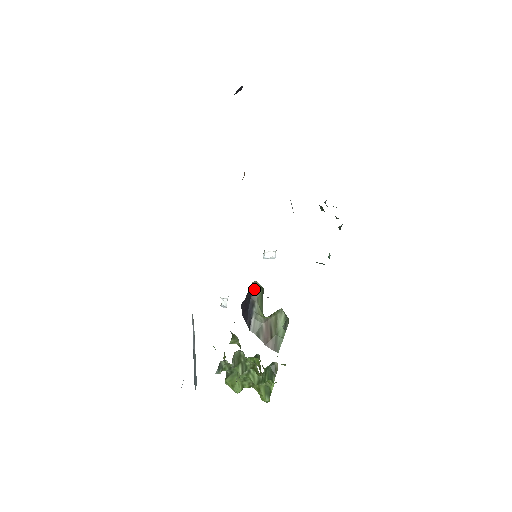
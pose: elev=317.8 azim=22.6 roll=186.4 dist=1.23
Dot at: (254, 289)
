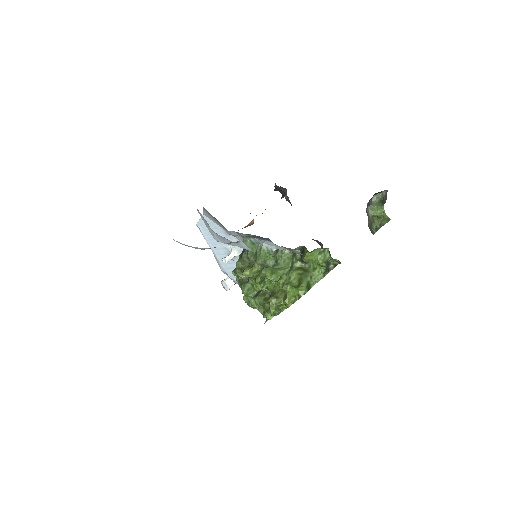
Dot at: (373, 199)
